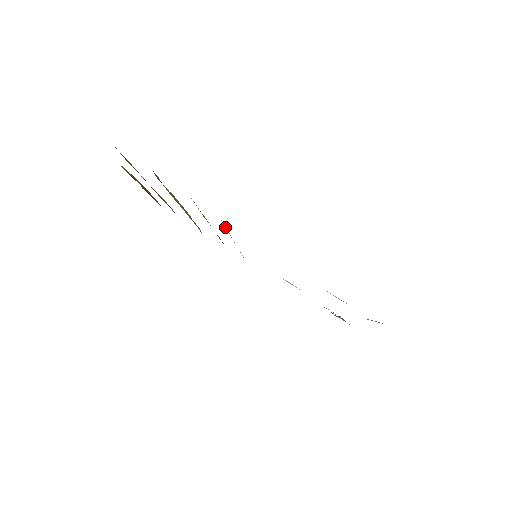
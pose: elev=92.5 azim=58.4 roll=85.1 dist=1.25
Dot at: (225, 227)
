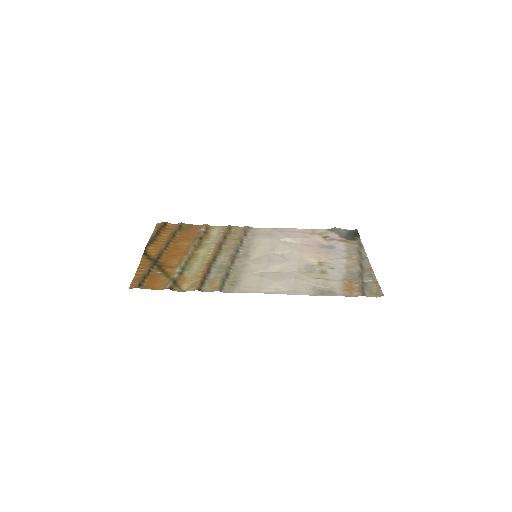
Dot at: (227, 273)
